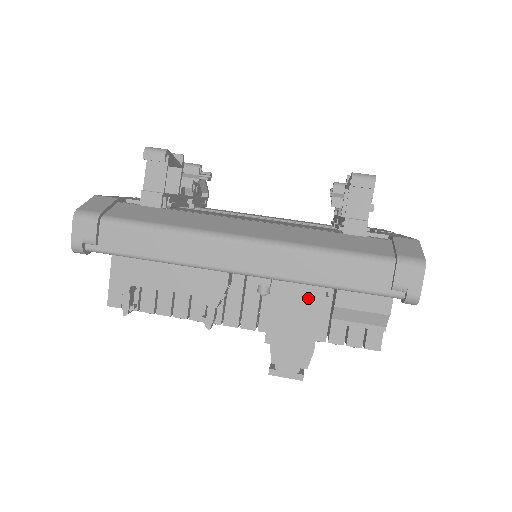
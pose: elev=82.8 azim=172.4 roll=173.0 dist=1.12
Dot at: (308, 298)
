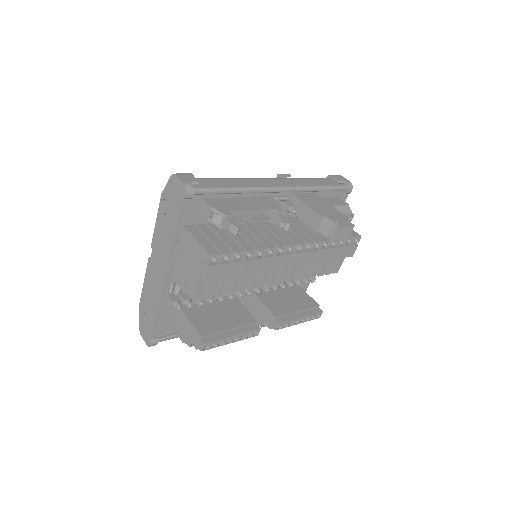
Dot at: (316, 199)
